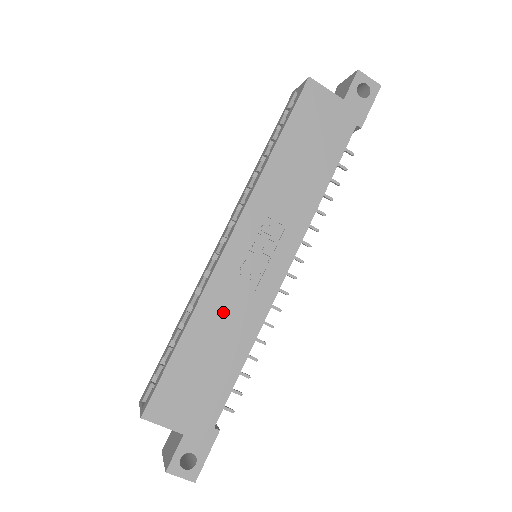
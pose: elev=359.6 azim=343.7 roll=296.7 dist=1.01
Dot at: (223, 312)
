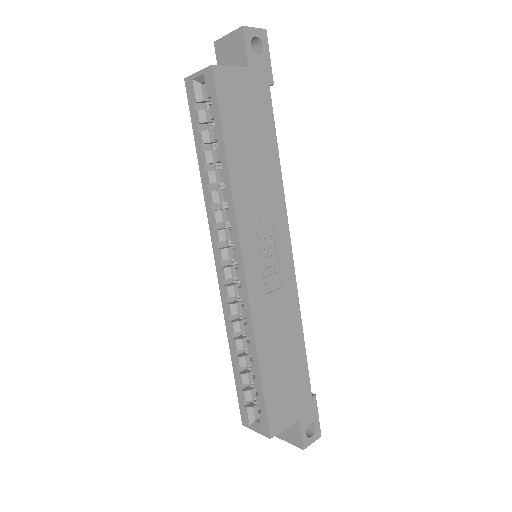
Dot at: (272, 322)
